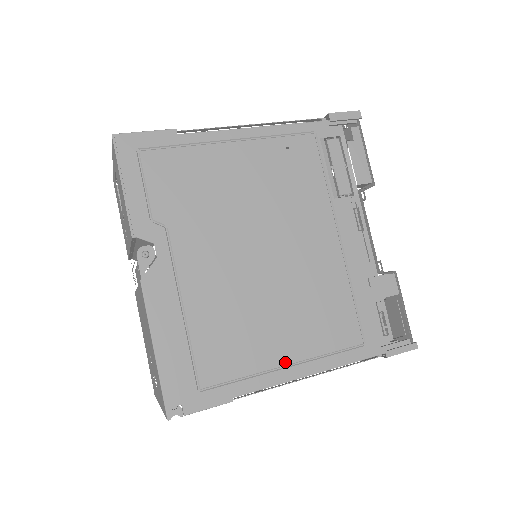
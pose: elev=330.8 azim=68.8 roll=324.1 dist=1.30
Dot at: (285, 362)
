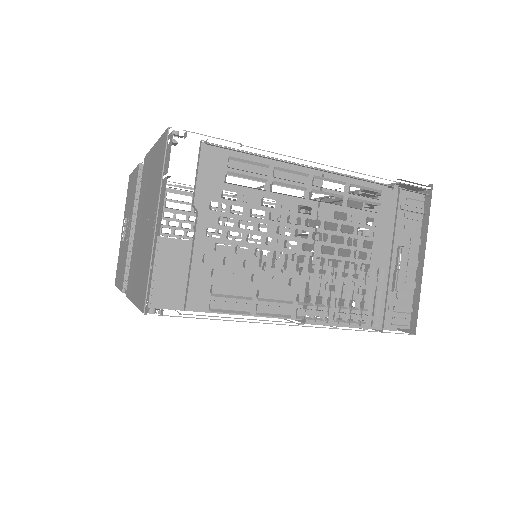
Dot at: occluded
